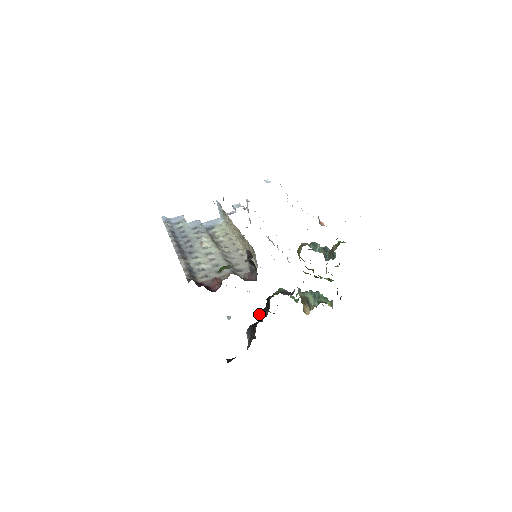
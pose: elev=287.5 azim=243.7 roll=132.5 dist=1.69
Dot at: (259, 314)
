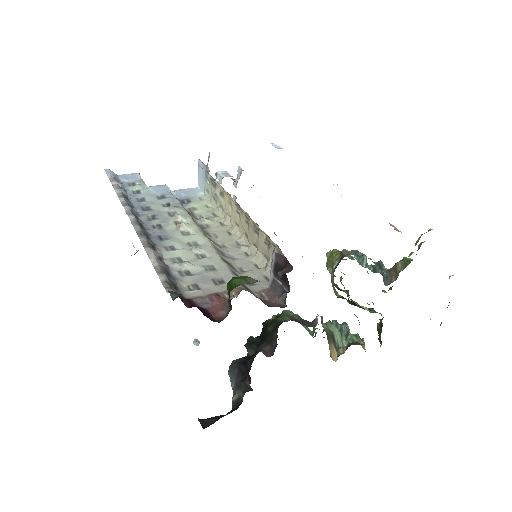
Dot at: (247, 344)
